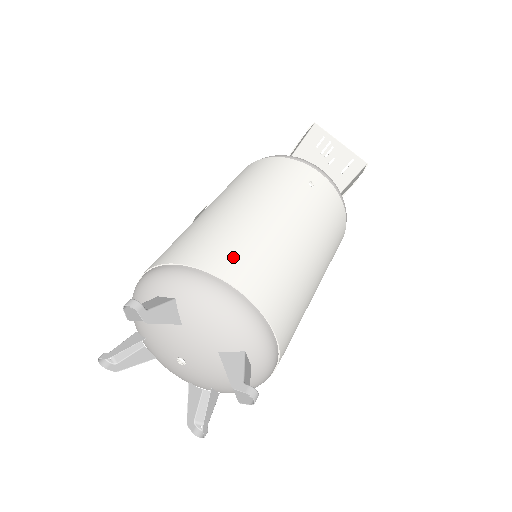
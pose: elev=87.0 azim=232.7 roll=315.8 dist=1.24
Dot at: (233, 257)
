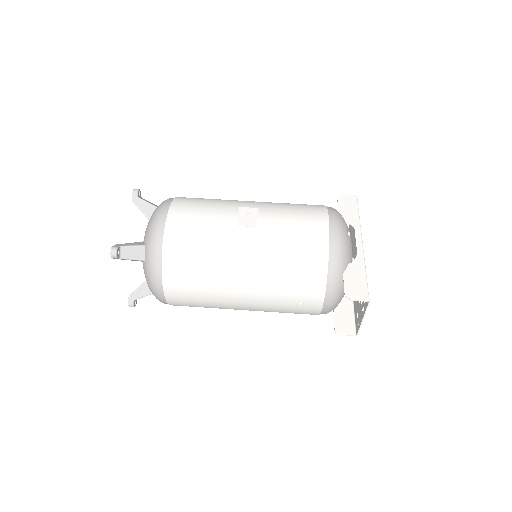
Dot at: (184, 286)
